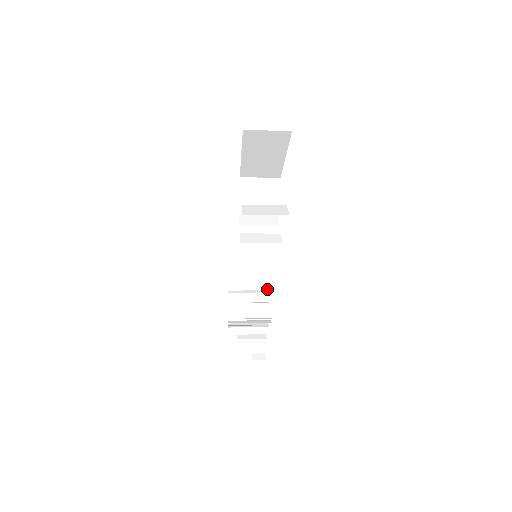
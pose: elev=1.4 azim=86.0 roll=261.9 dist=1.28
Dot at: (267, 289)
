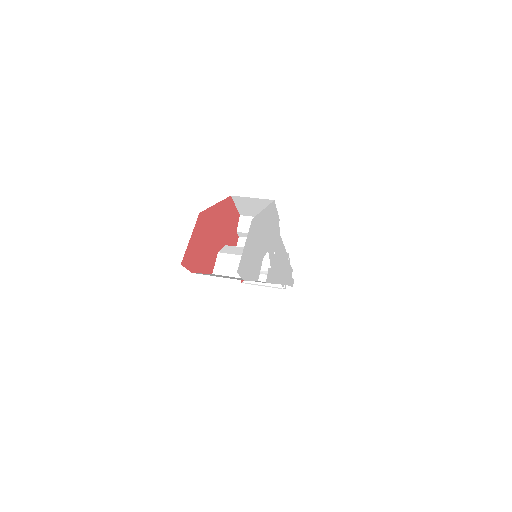
Dot at: occluded
